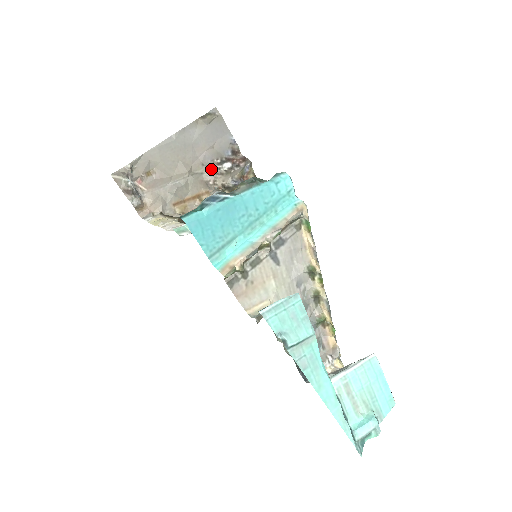
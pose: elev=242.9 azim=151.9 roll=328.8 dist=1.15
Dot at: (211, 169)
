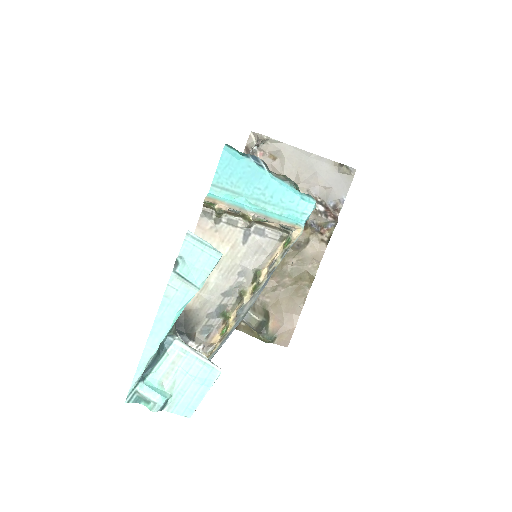
Dot at: occluded
